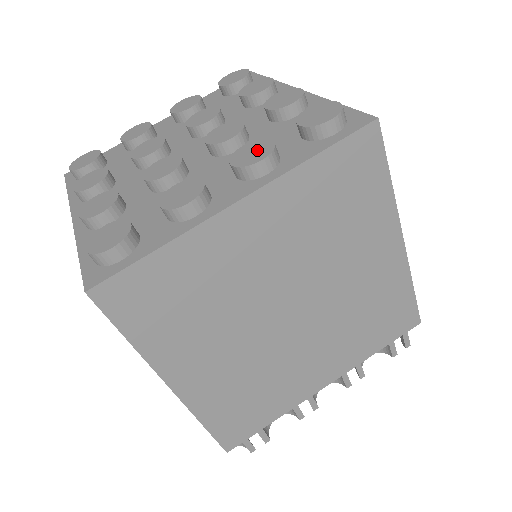
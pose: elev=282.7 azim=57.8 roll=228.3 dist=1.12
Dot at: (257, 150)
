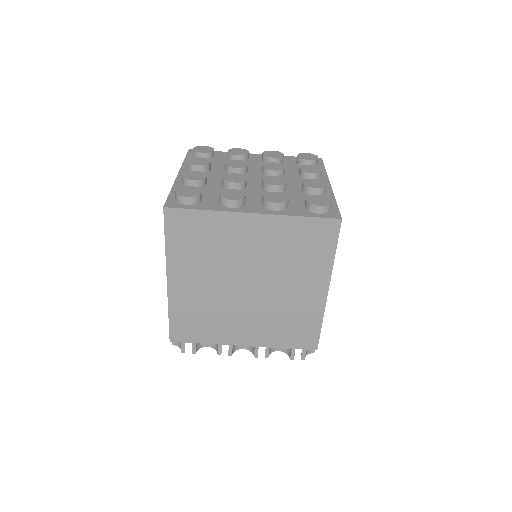
Dot at: (279, 197)
